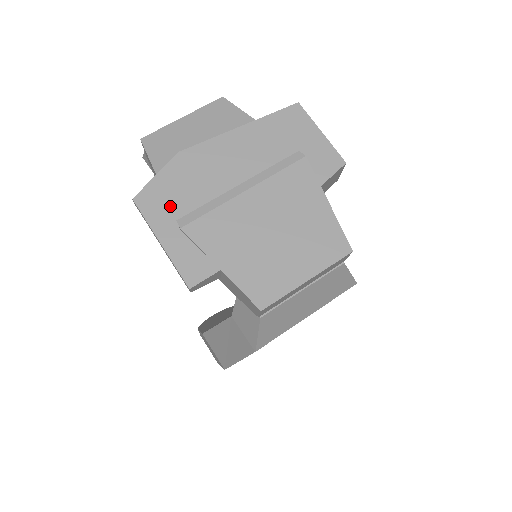
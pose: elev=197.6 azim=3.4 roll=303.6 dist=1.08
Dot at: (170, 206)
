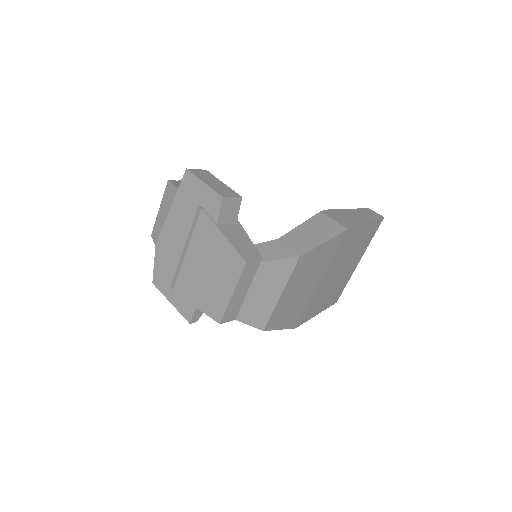
Dot at: (165, 279)
